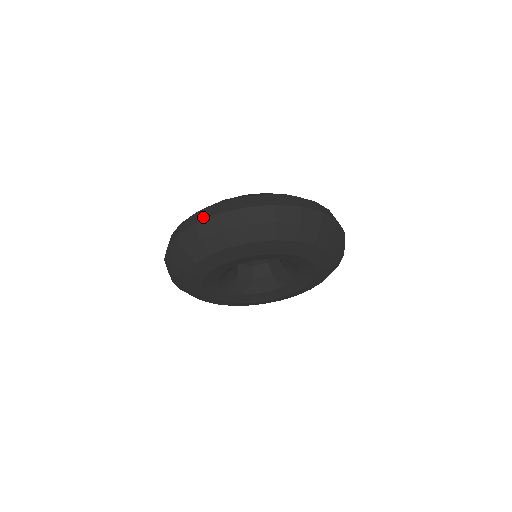
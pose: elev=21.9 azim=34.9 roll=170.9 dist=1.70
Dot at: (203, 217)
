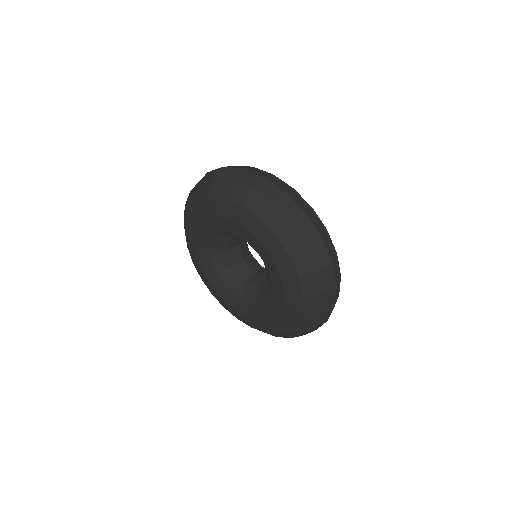
Dot at: (272, 180)
